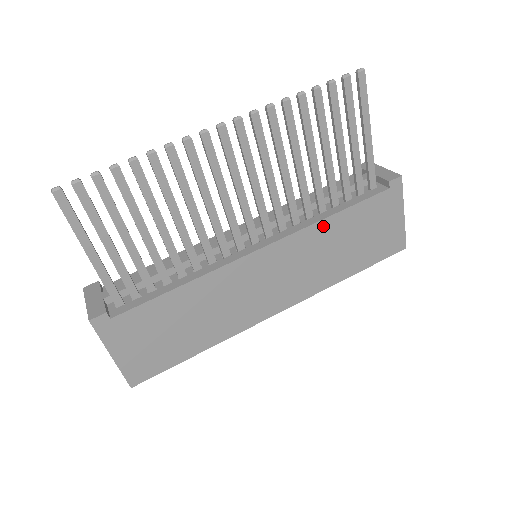
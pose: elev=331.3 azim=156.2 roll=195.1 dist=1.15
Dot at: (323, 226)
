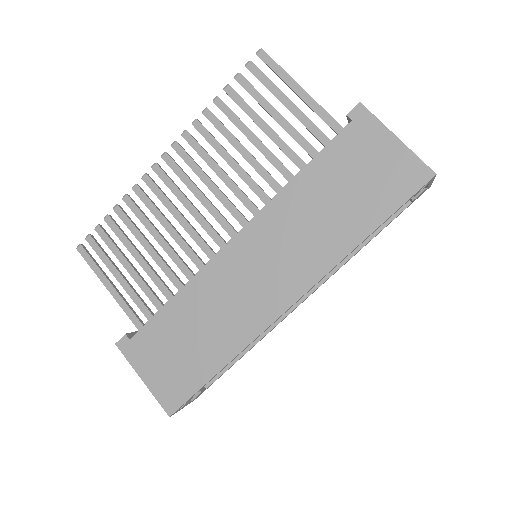
Dot at: (291, 192)
